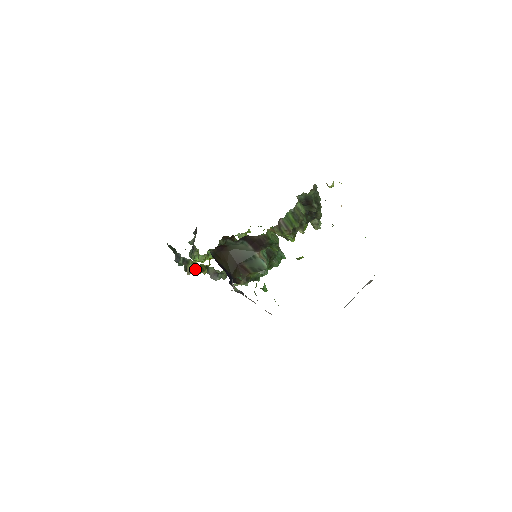
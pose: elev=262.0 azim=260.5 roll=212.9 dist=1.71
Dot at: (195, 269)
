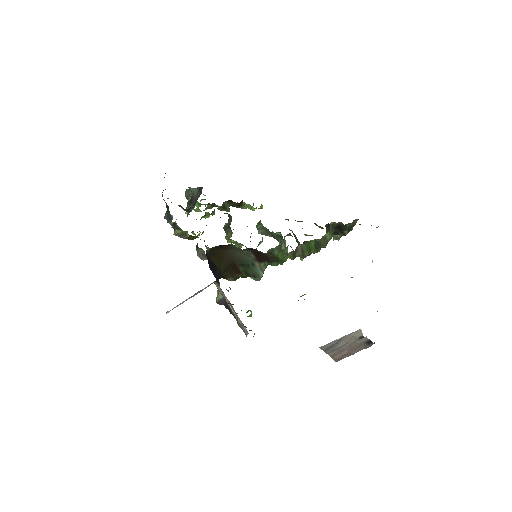
Dot at: (184, 235)
